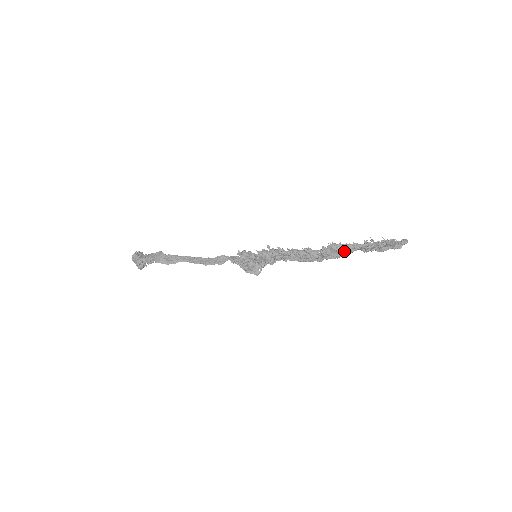
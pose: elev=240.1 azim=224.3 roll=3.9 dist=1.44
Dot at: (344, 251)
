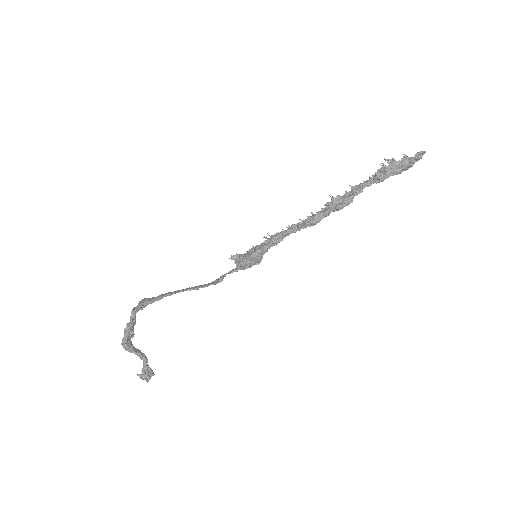
Dot at: (353, 192)
